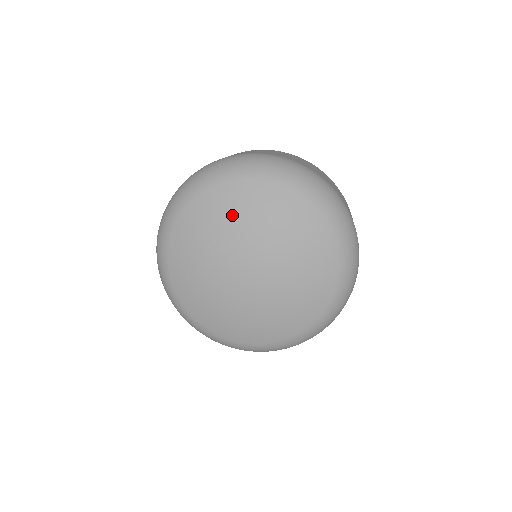
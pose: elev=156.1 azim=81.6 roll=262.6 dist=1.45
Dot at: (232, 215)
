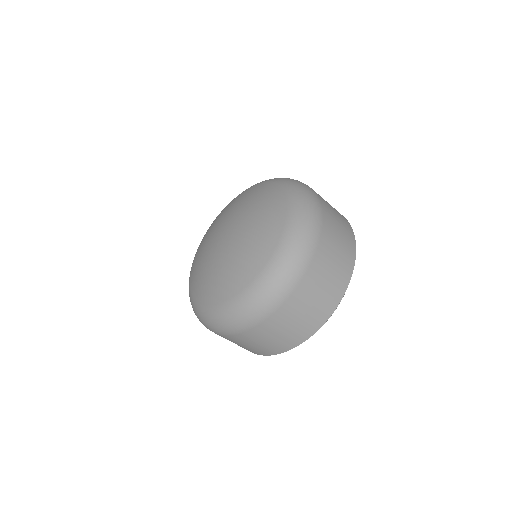
Dot at: (233, 205)
